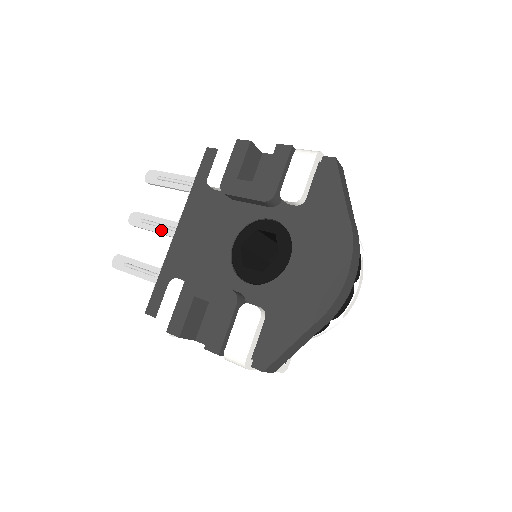
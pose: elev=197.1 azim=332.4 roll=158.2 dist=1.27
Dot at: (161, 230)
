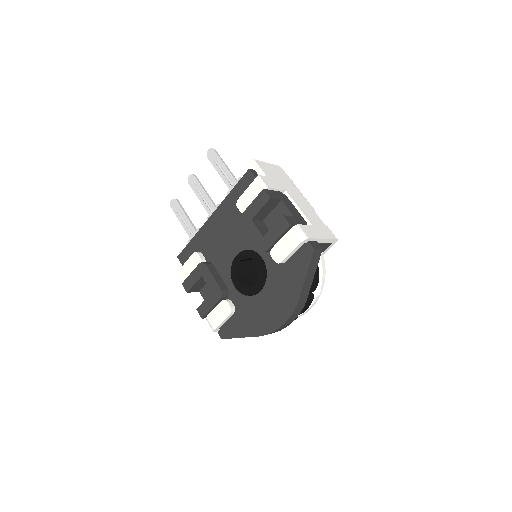
Dot at: (204, 204)
